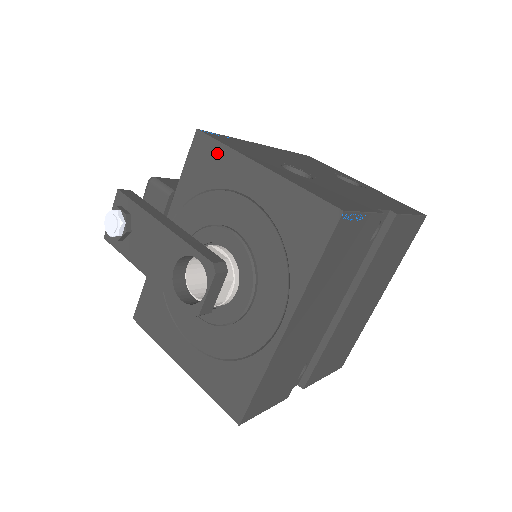
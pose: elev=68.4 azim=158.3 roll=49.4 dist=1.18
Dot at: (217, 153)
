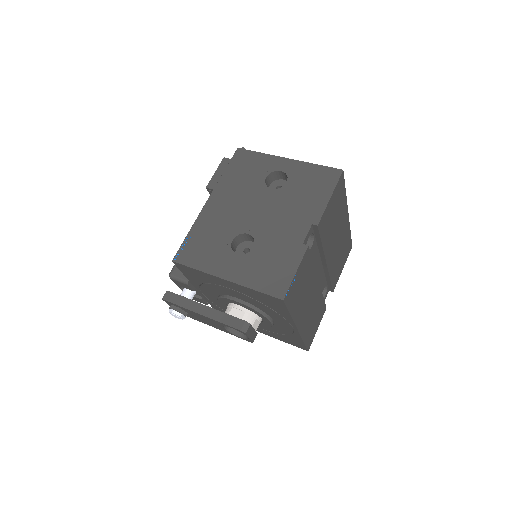
Dot at: (195, 272)
